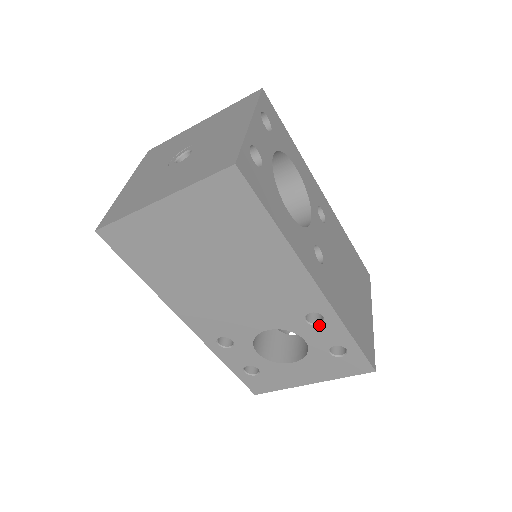
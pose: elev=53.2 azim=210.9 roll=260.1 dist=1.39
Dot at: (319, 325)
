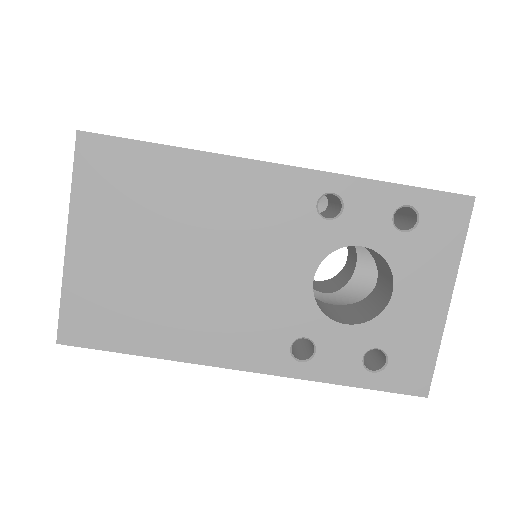
Dot at: (344, 209)
